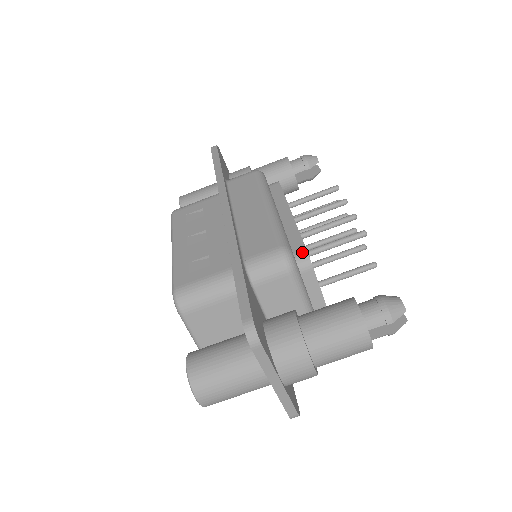
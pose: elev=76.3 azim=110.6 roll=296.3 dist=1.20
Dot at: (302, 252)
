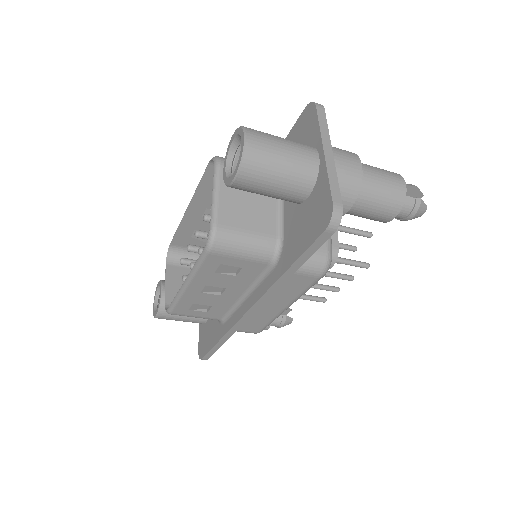
Dot at: occluded
